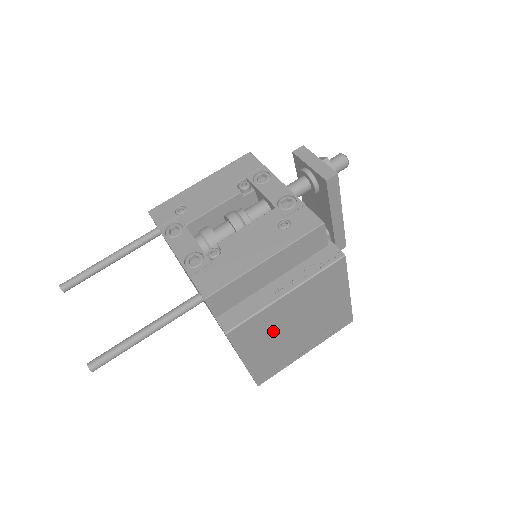
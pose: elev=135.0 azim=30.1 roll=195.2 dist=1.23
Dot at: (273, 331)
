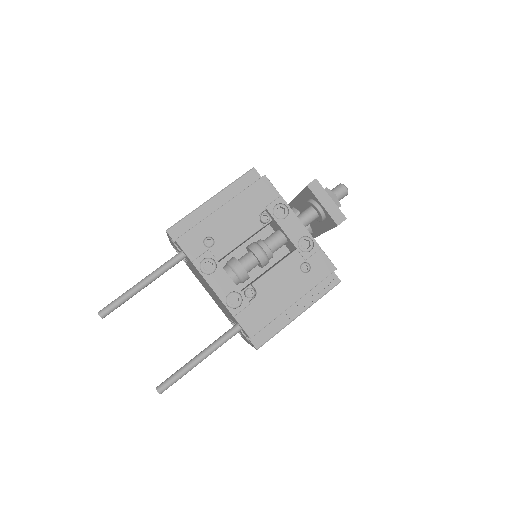
Dot at: occluded
